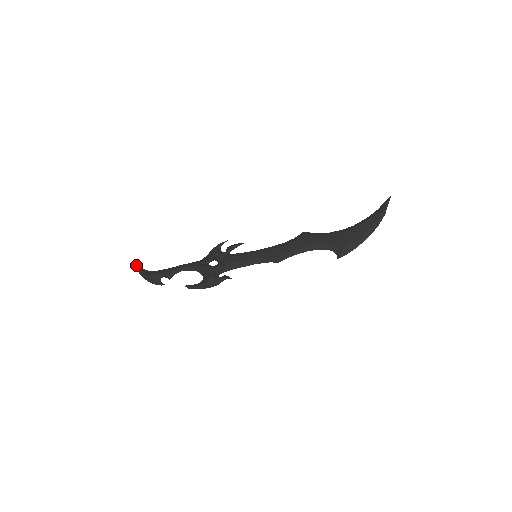
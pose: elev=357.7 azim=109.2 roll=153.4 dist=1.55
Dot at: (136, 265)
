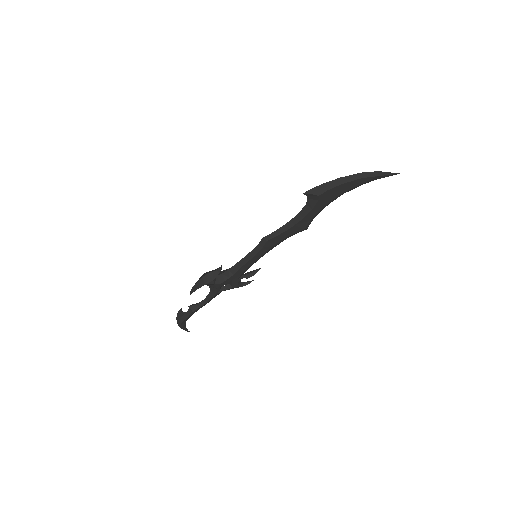
Dot at: (185, 330)
